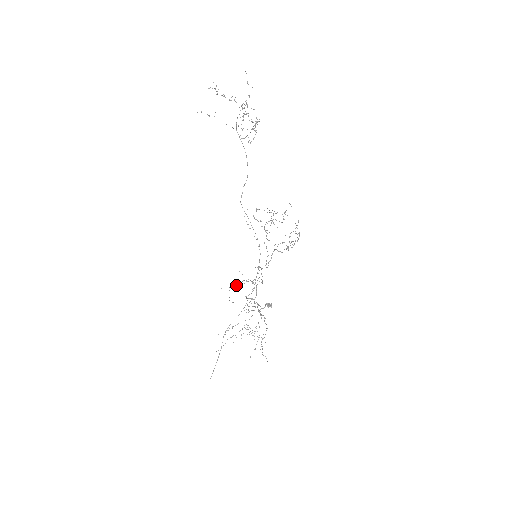
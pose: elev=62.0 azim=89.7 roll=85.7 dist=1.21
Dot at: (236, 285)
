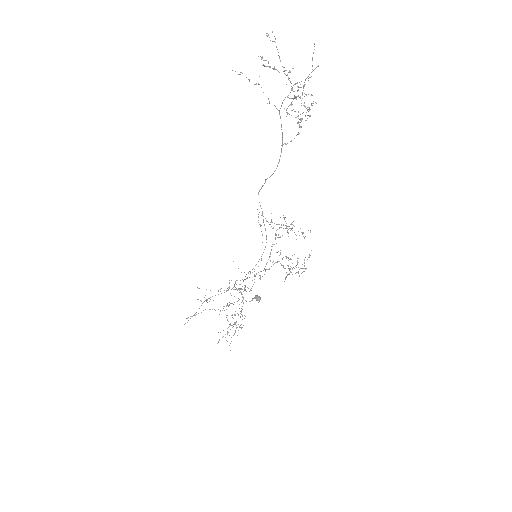
Dot at: occluded
